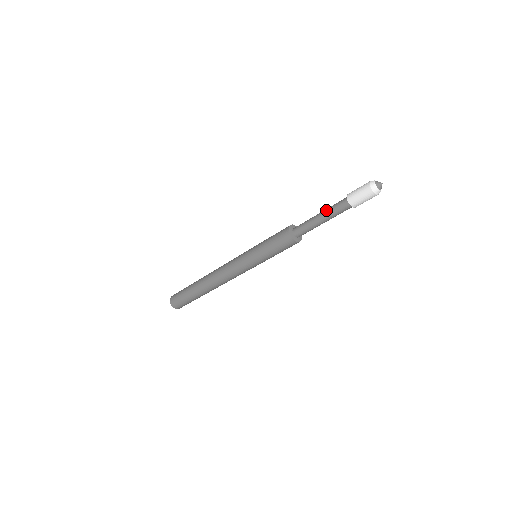
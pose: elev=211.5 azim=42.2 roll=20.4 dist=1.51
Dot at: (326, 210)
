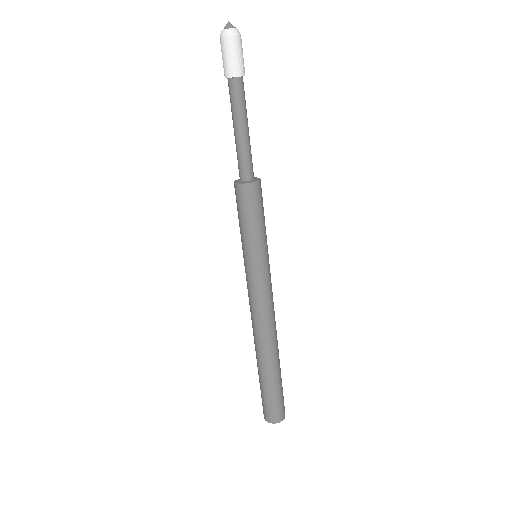
Dot at: occluded
